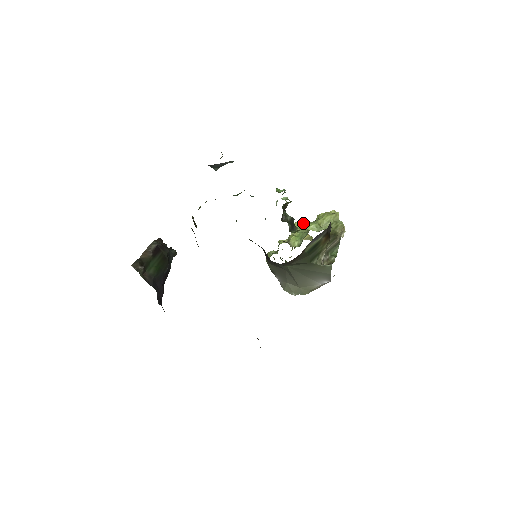
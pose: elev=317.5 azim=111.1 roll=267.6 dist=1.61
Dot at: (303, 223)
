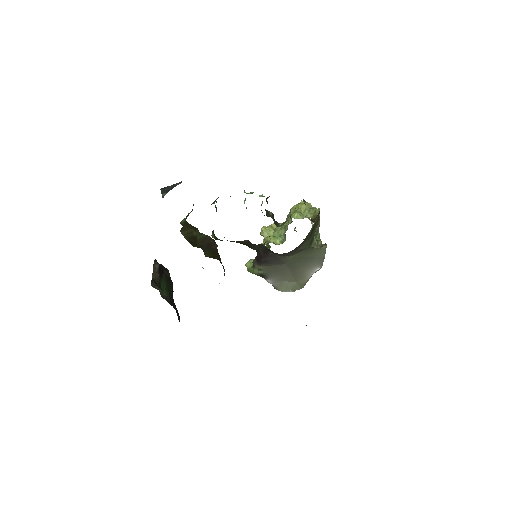
Dot at: (271, 225)
